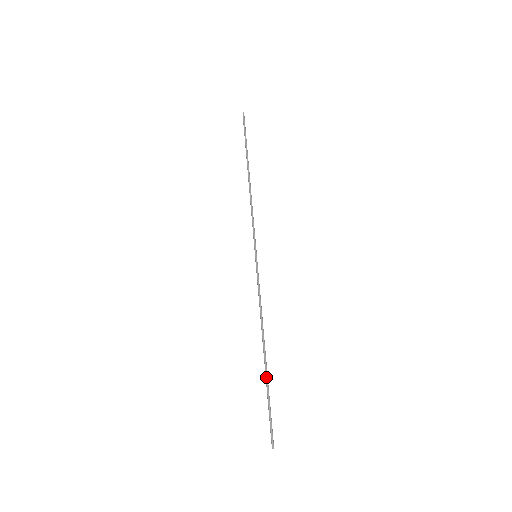
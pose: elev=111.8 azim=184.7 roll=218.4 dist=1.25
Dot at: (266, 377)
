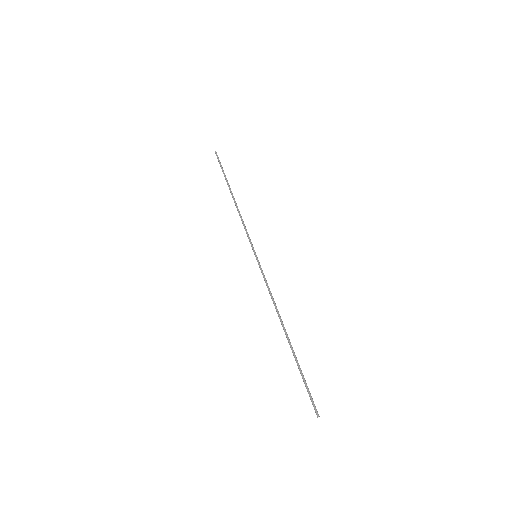
Dot at: (293, 354)
